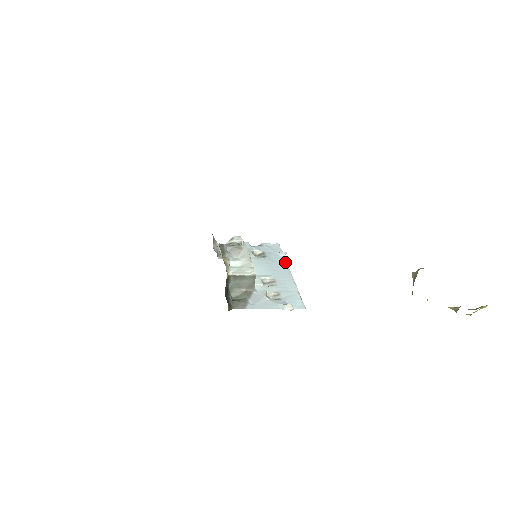
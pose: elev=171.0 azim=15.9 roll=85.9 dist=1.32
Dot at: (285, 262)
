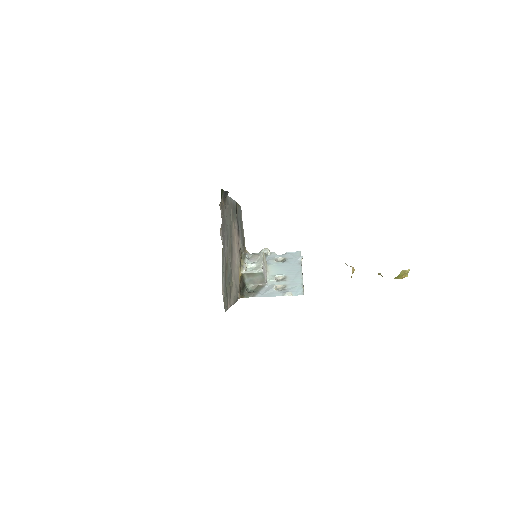
Dot at: (300, 264)
